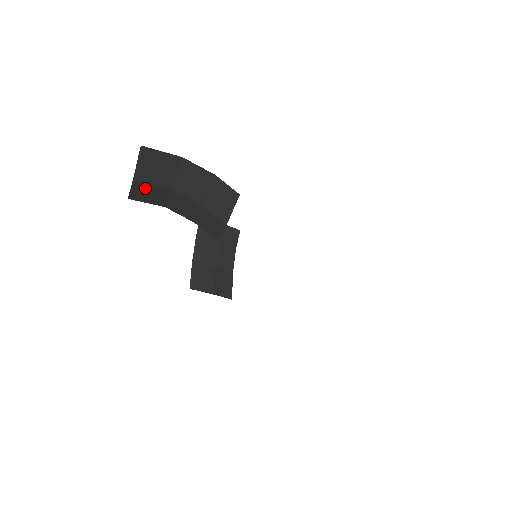
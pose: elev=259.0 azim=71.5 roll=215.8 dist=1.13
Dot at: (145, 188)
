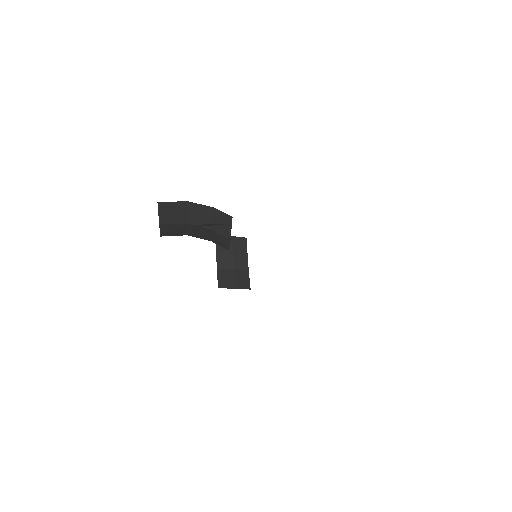
Dot at: (169, 227)
